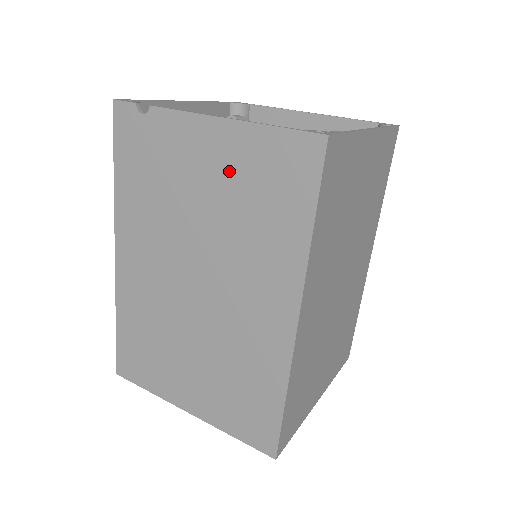
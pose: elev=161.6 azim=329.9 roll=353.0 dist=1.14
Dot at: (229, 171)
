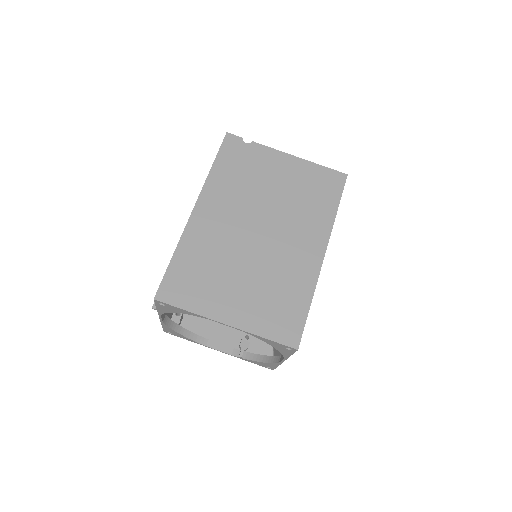
Dot at: (295, 178)
